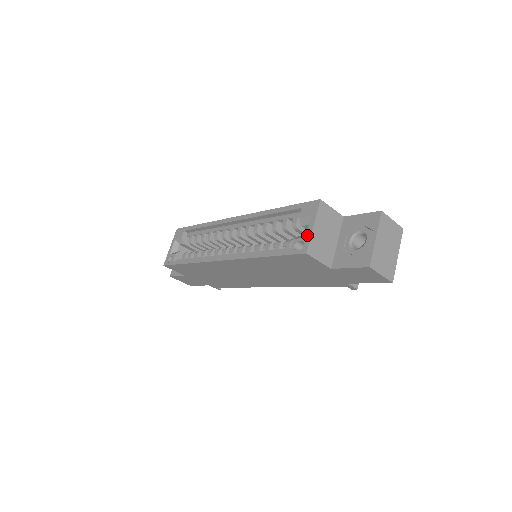
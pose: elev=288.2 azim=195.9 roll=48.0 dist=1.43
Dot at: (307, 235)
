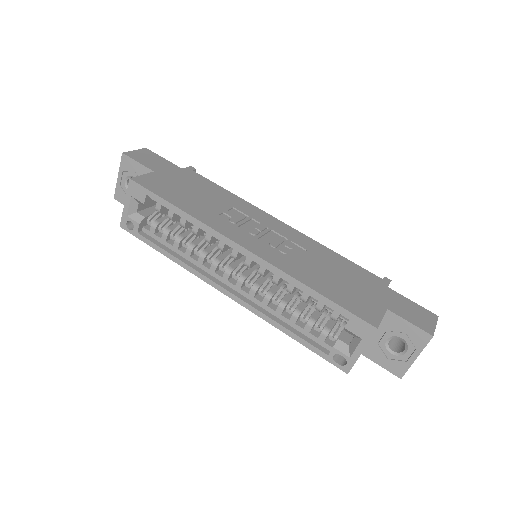
Dot at: (352, 357)
